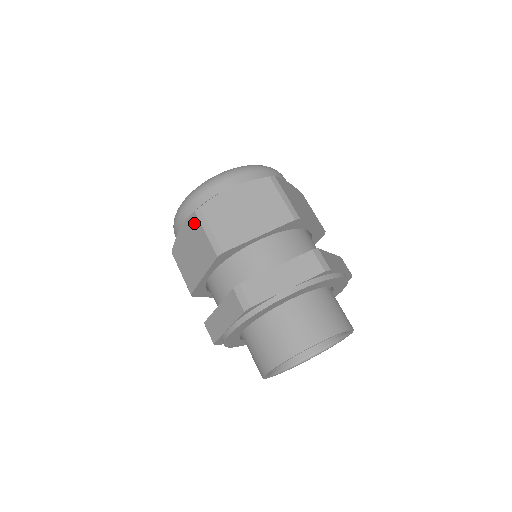
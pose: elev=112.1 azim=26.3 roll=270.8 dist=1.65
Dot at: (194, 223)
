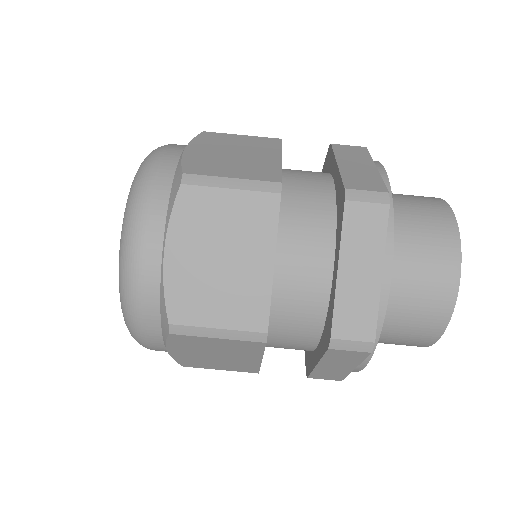
Dot at: occluded
